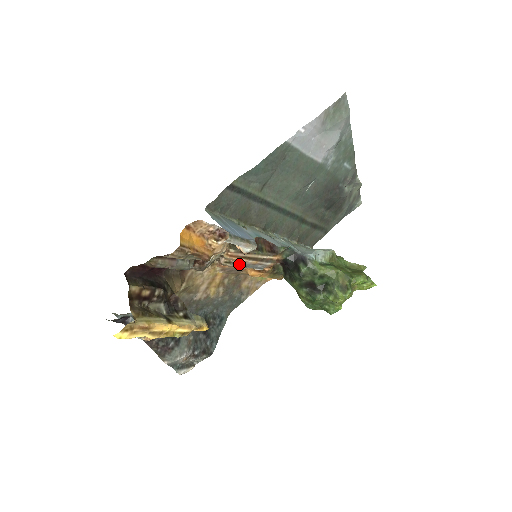
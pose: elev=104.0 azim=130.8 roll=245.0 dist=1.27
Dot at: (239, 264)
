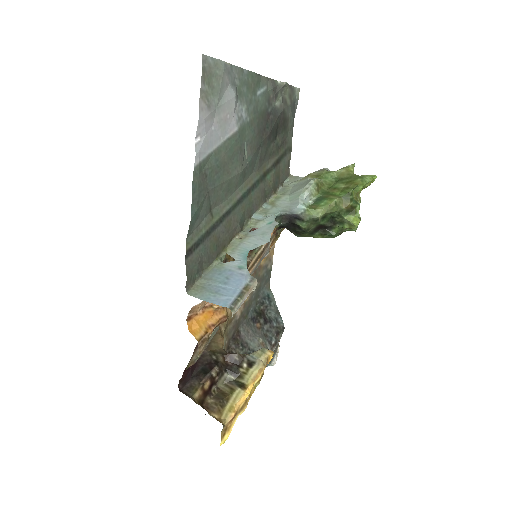
Dot at: occluded
